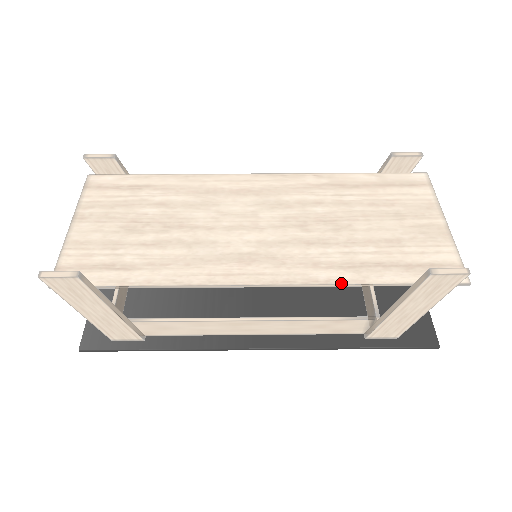
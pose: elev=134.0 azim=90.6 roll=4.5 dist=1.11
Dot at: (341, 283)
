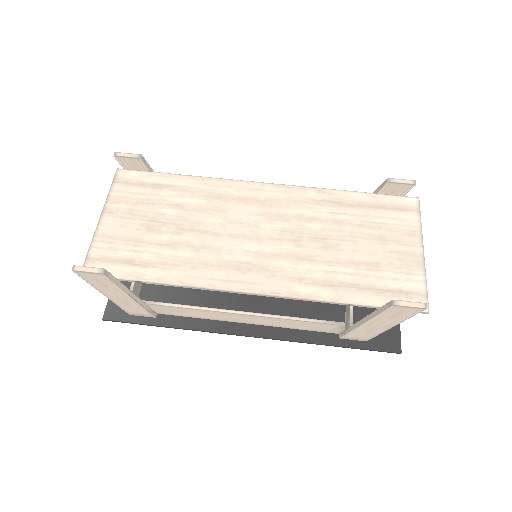
Dot at: (319, 300)
